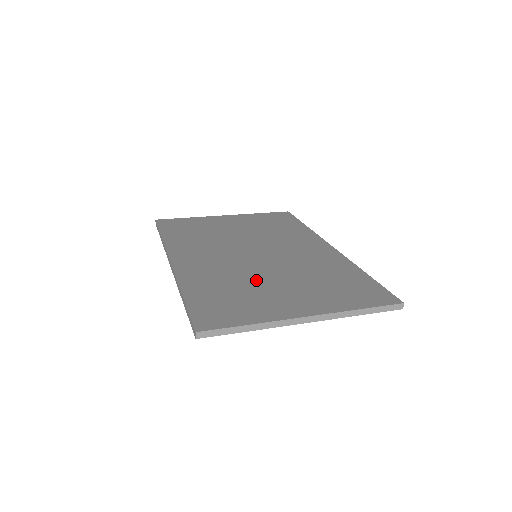
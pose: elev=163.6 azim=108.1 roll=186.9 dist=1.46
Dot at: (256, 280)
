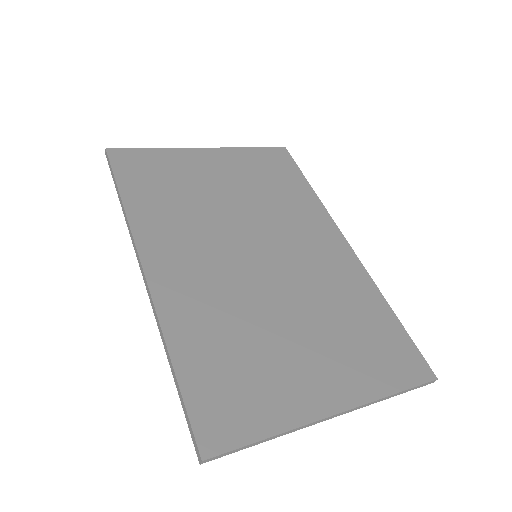
Dot at: (265, 324)
